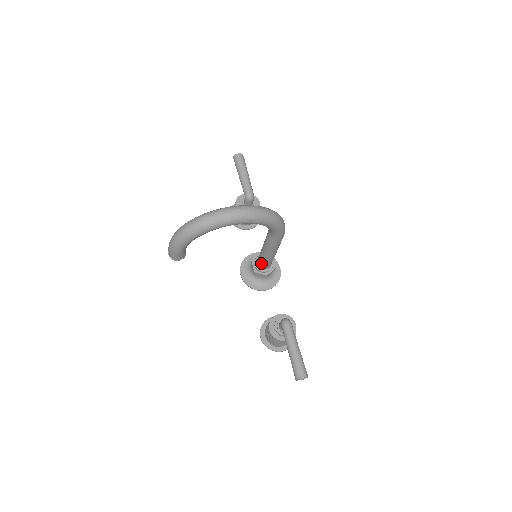
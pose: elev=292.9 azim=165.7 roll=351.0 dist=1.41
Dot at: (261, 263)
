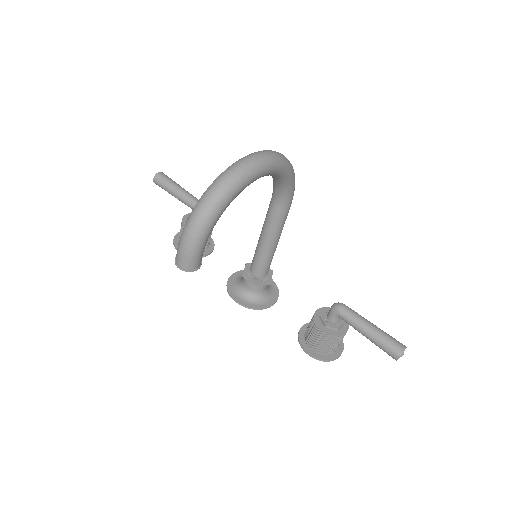
Dot at: (262, 266)
